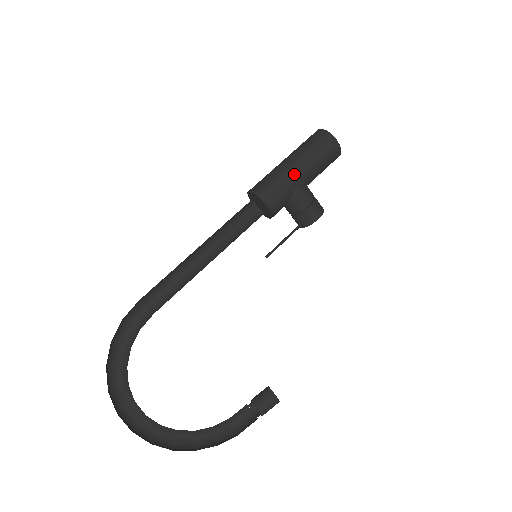
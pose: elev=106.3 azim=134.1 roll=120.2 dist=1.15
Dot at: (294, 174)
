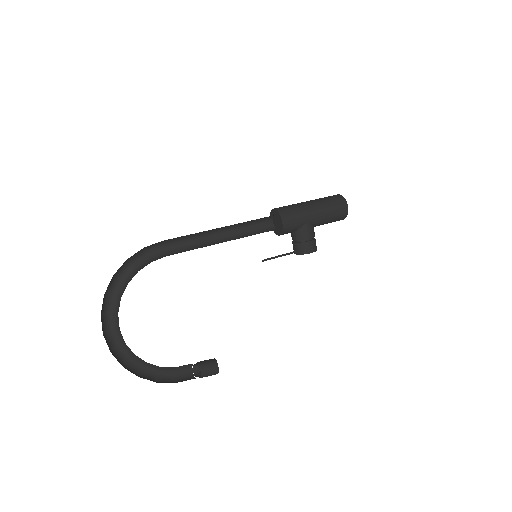
Dot at: (310, 213)
